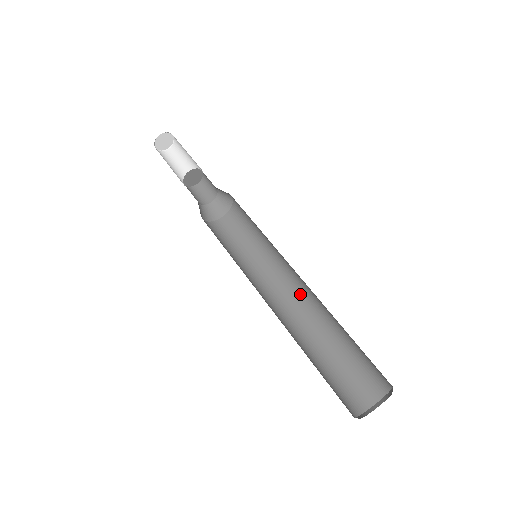
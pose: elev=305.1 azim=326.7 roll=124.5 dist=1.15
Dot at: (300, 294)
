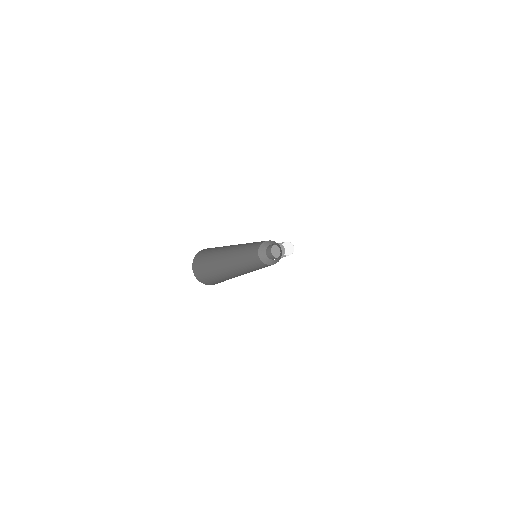
Dot at: occluded
